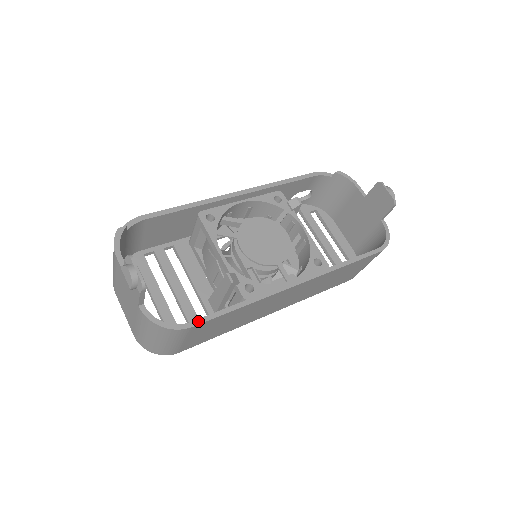
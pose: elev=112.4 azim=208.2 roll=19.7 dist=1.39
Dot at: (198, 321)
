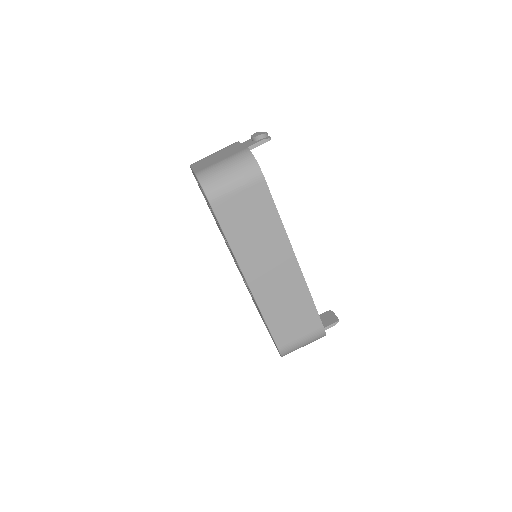
Dot at: occluded
